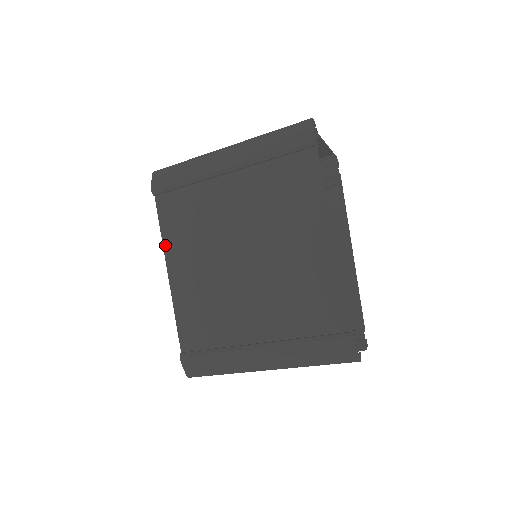
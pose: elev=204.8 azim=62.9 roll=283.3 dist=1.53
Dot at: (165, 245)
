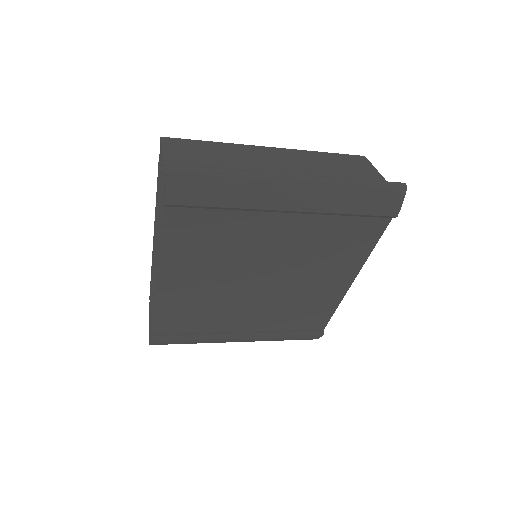
Dot at: (162, 256)
